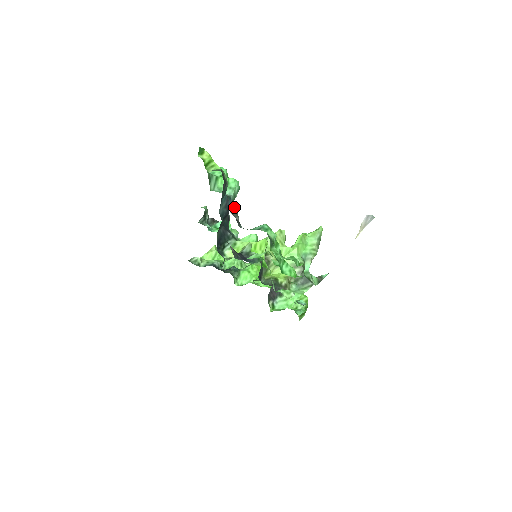
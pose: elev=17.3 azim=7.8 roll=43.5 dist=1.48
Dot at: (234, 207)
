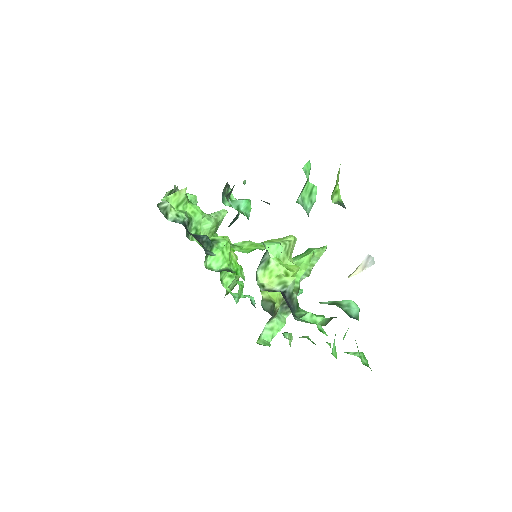
Dot at: occluded
